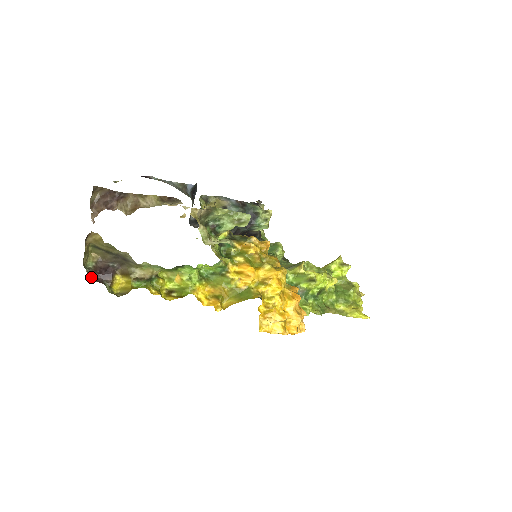
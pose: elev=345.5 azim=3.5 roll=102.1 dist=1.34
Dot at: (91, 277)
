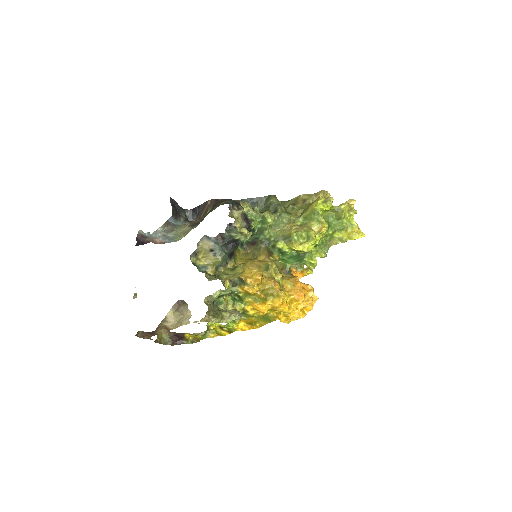
Dot at: (174, 344)
